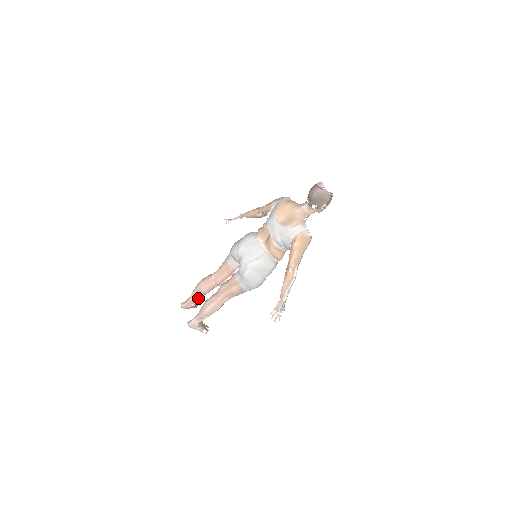
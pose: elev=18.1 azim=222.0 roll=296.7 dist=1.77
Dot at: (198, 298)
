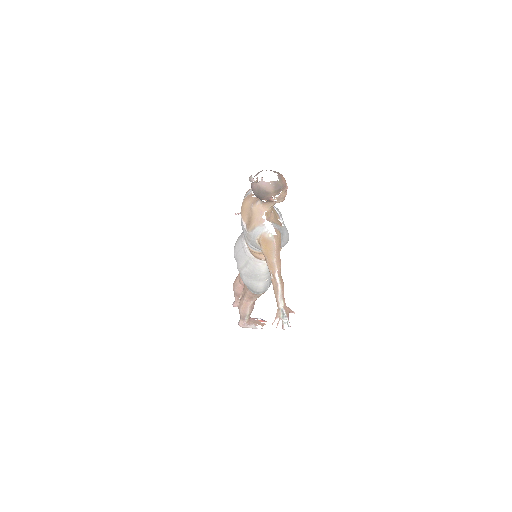
Dot at: (240, 297)
